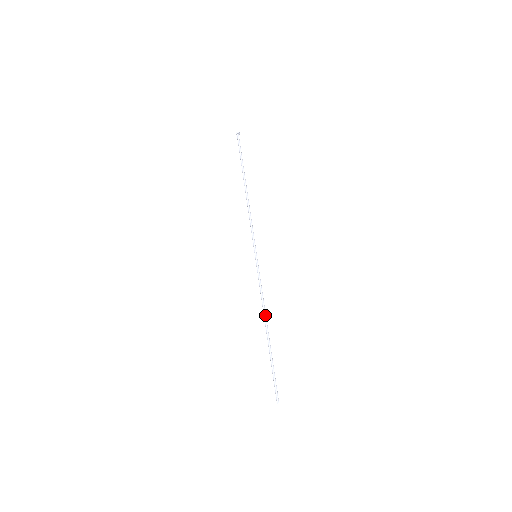
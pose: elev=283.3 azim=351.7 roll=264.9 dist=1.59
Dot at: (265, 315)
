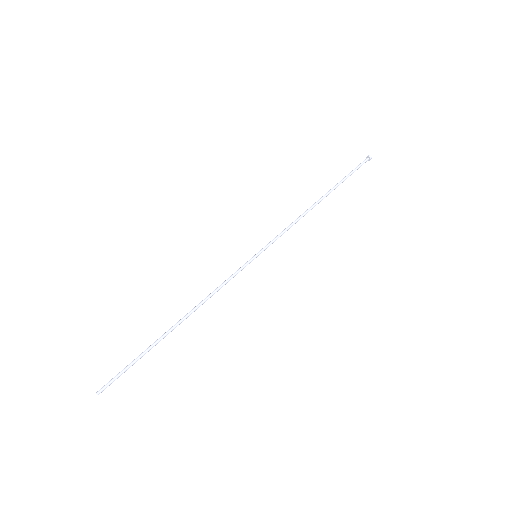
Dot at: (196, 309)
